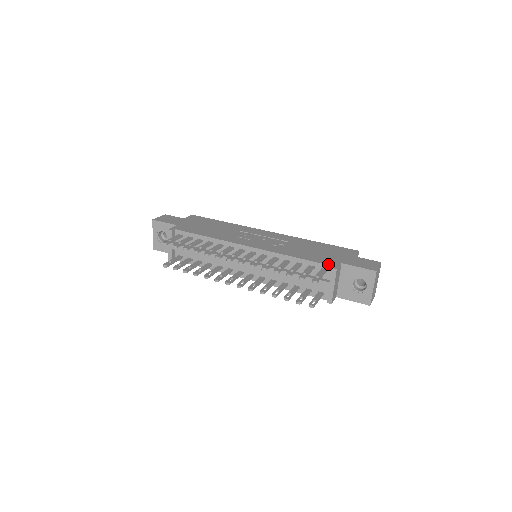
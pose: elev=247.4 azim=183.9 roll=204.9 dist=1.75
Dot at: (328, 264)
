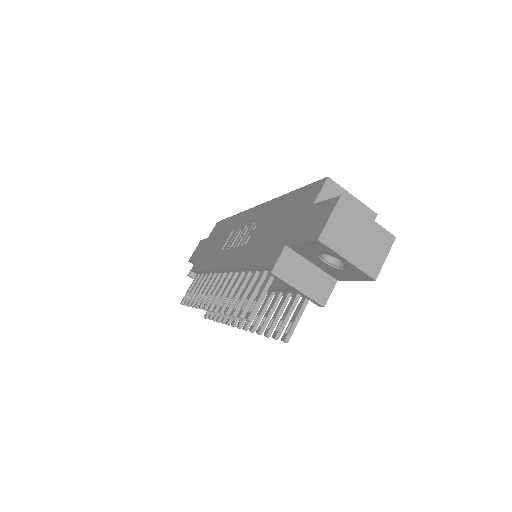
Dot at: (268, 263)
